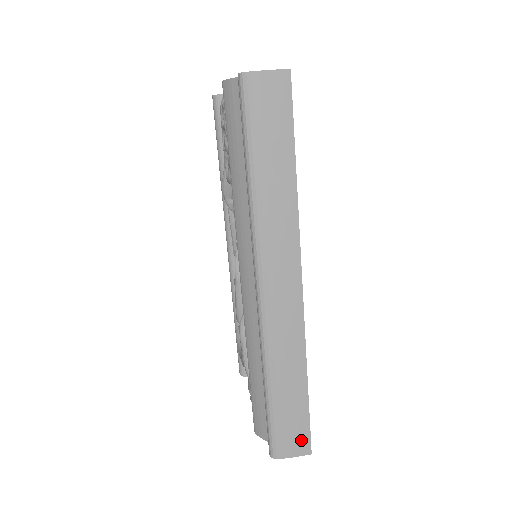
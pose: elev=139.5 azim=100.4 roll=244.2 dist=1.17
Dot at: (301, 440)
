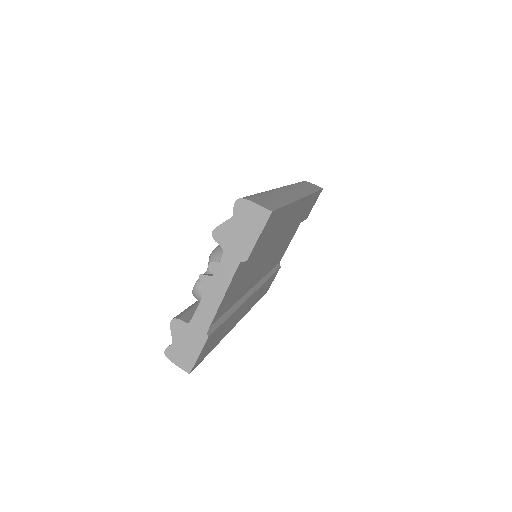
Dot at: occluded
